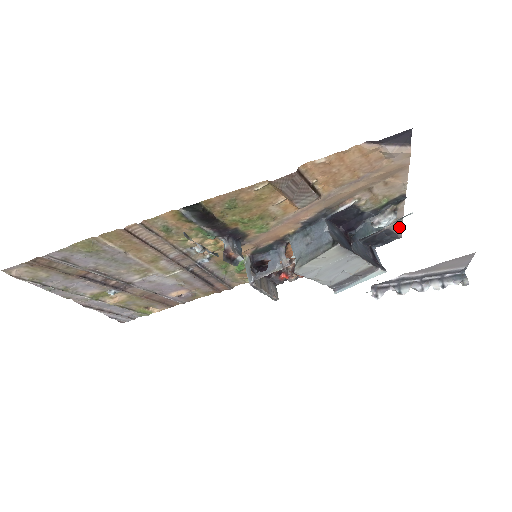
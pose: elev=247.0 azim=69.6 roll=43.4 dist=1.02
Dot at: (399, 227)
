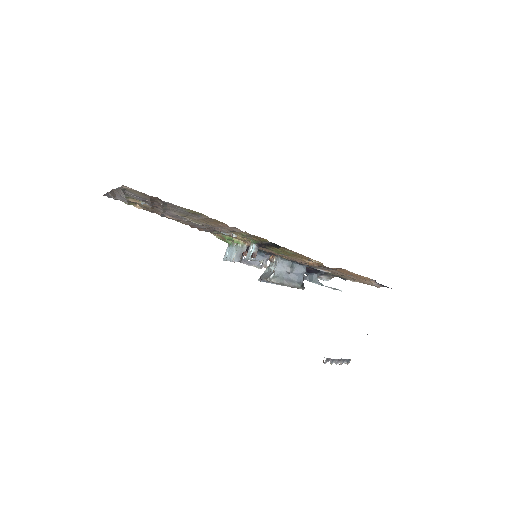
Dot at: occluded
